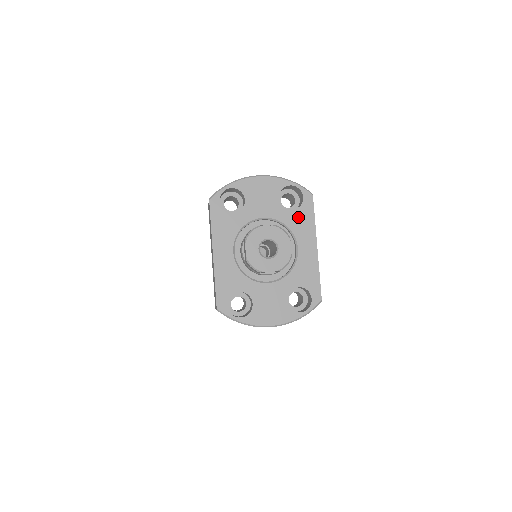
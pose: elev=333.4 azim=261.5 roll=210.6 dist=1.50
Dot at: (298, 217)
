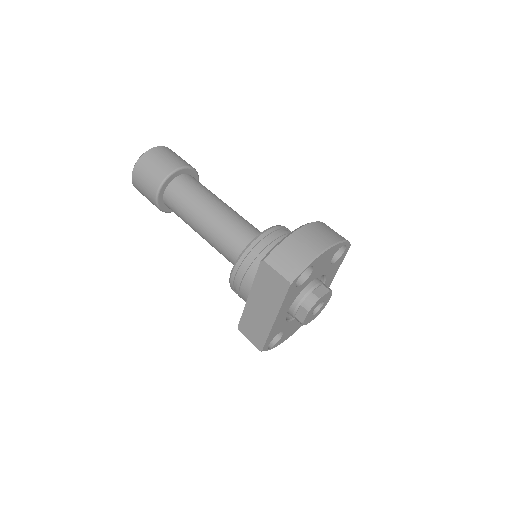
Dot at: (335, 266)
